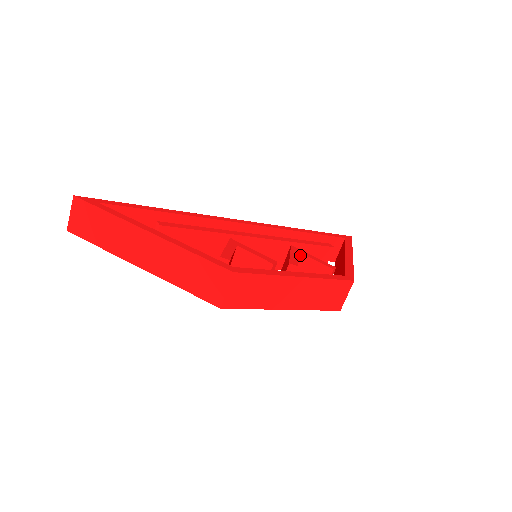
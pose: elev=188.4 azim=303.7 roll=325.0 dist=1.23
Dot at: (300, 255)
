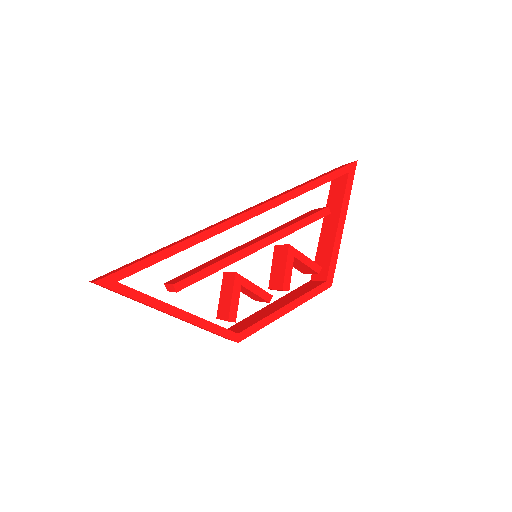
Dot at: (295, 258)
